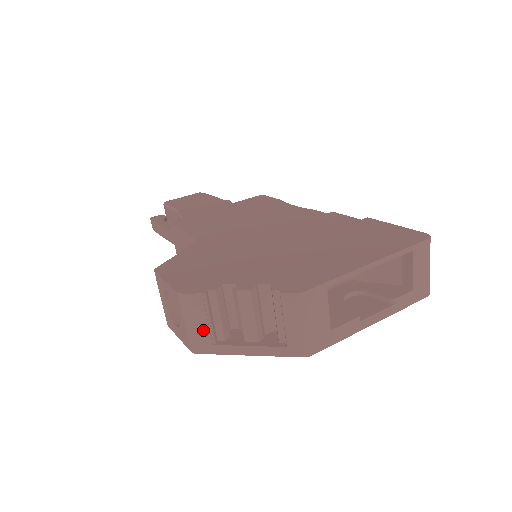
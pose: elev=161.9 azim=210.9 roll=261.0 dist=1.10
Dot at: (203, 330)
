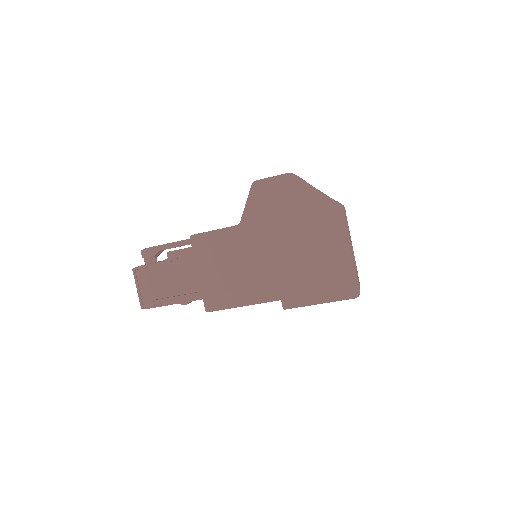
Dot at: occluded
